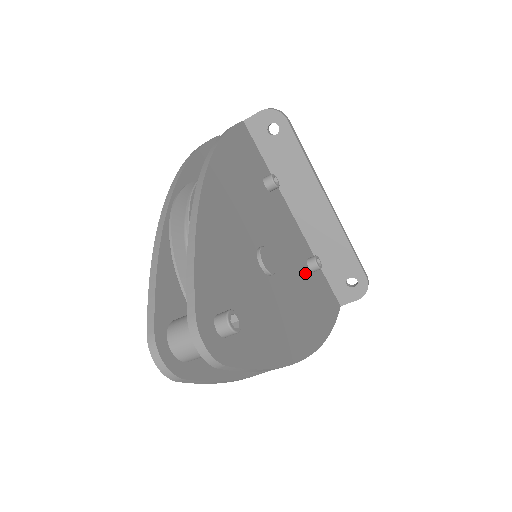
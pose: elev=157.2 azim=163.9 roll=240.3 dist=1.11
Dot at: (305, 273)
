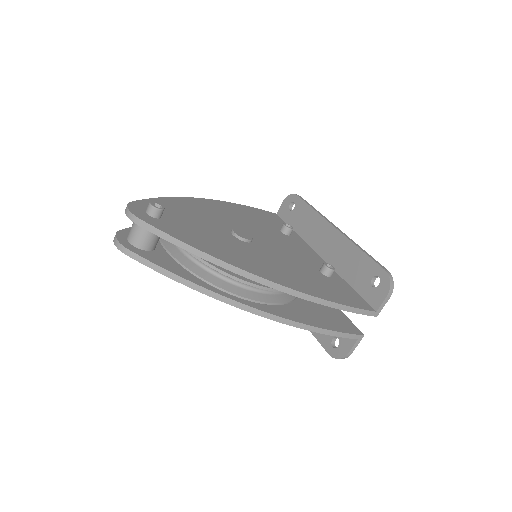
Dot at: (310, 269)
